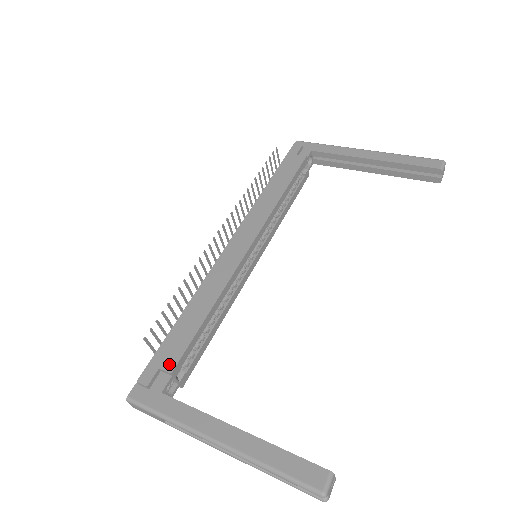
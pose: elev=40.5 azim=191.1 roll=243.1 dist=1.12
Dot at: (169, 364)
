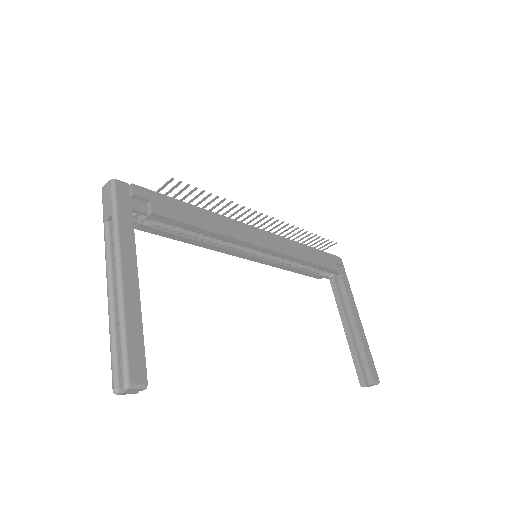
Dot at: (158, 208)
